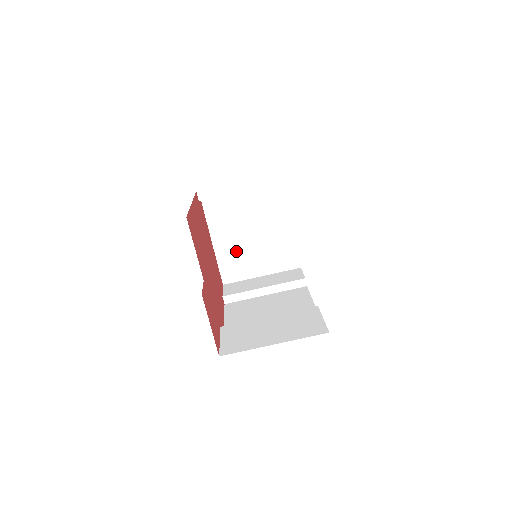
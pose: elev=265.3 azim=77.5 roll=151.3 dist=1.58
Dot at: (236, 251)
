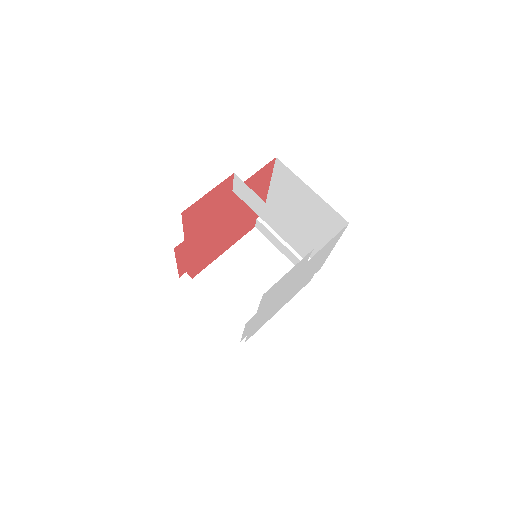
Dot at: (226, 277)
